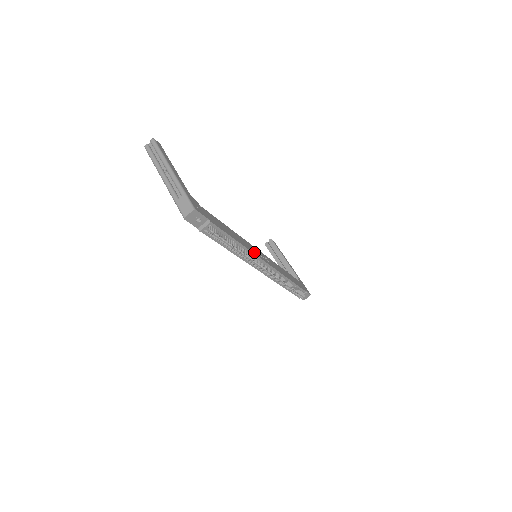
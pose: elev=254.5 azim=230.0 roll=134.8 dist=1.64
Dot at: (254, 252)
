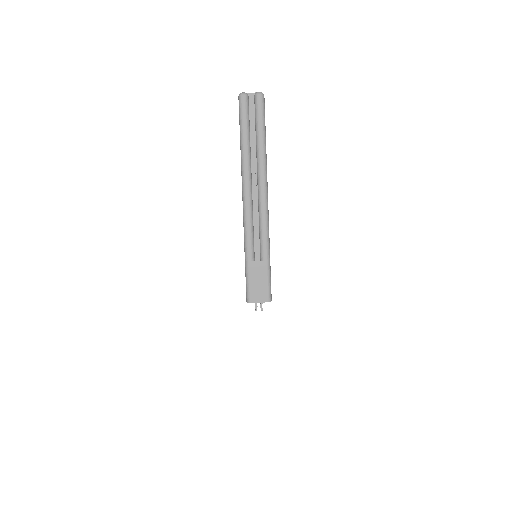
Dot at: occluded
